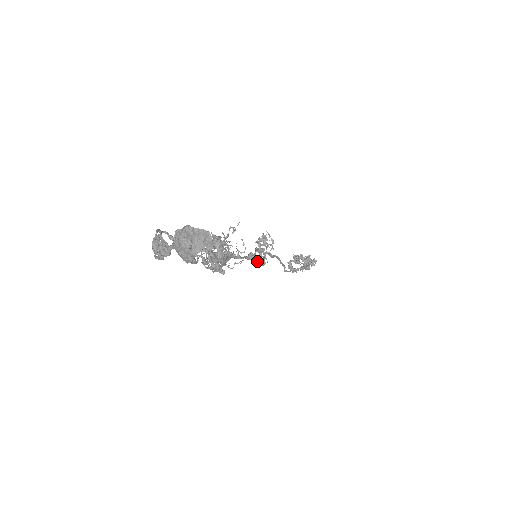
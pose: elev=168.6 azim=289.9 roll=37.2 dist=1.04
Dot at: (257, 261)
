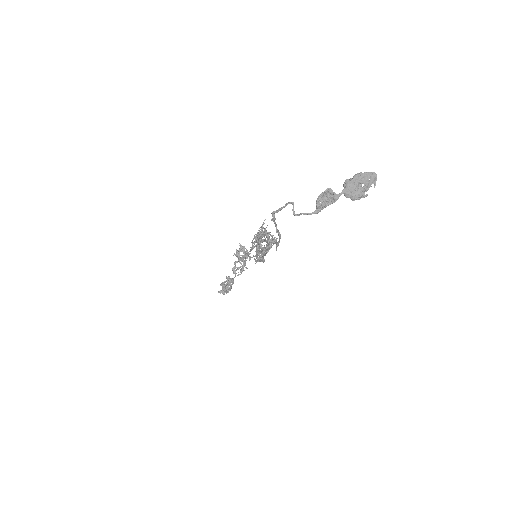
Dot at: (233, 273)
